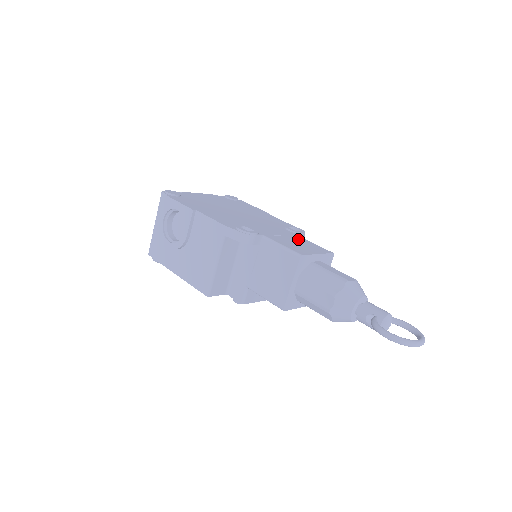
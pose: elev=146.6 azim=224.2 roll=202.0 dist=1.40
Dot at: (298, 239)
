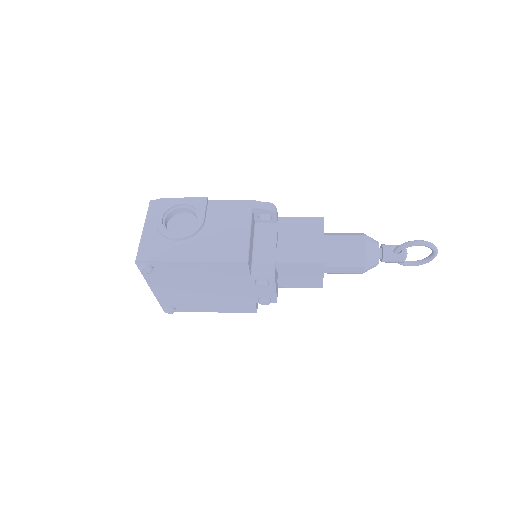
Dot at: occluded
